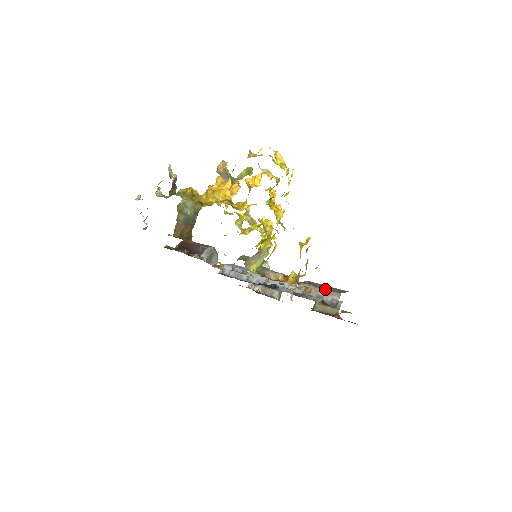
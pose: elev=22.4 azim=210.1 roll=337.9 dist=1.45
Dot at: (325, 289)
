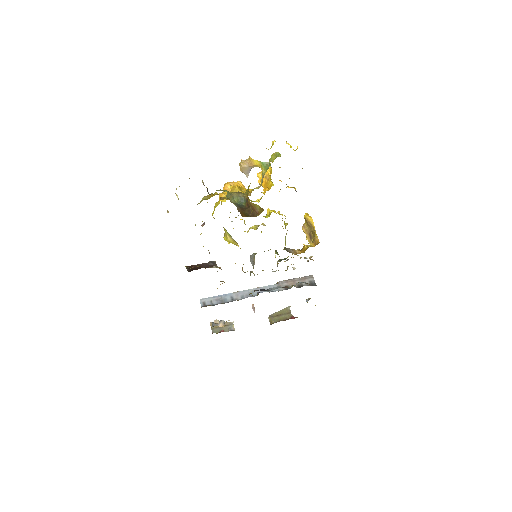
Dot at: (299, 277)
